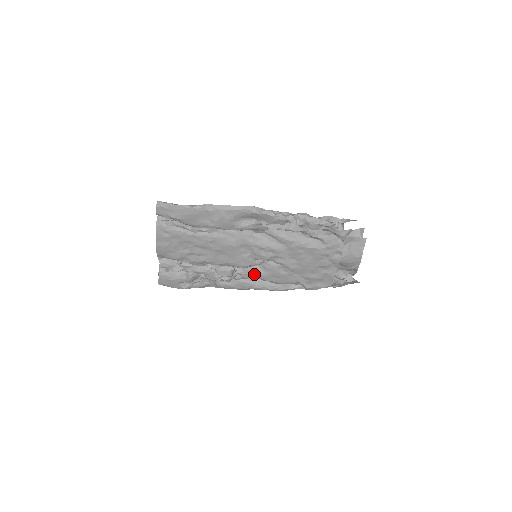
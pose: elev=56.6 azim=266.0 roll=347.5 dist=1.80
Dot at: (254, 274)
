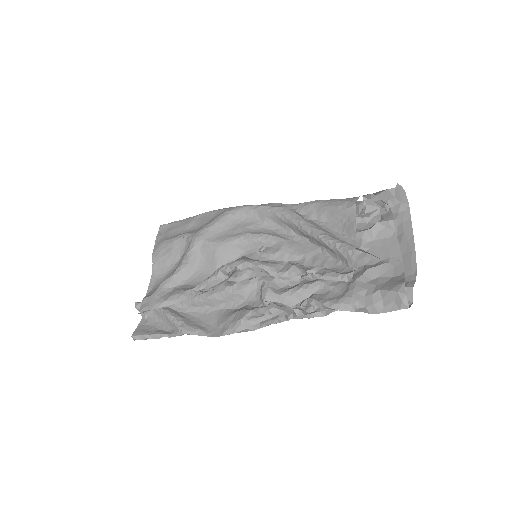
Dot at: occluded
